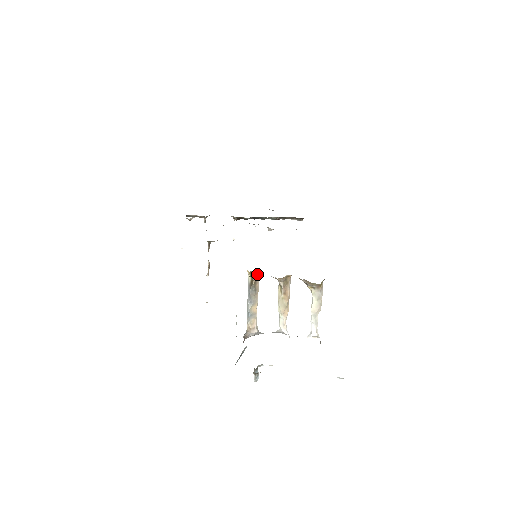
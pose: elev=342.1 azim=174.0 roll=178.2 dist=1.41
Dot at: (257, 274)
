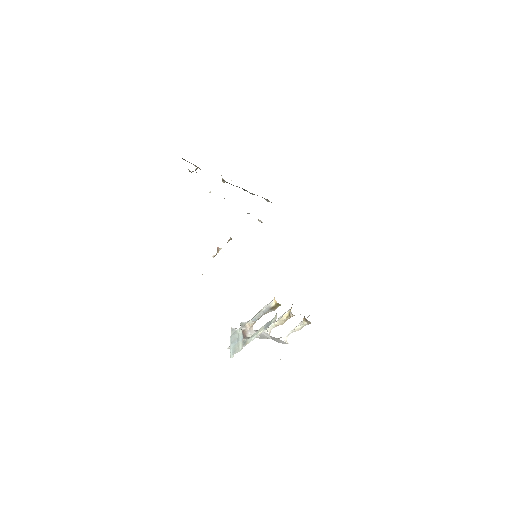
Dot at: (279, 304)
